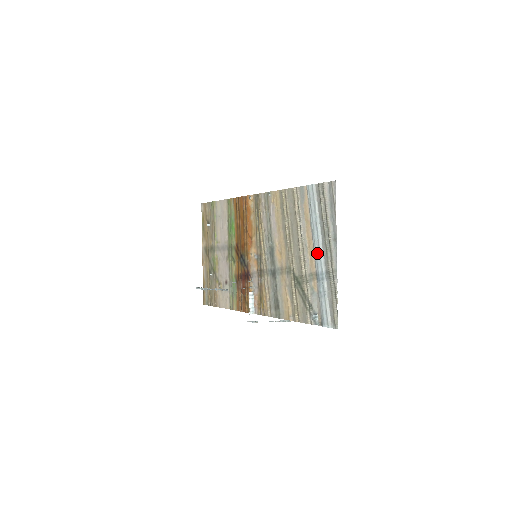
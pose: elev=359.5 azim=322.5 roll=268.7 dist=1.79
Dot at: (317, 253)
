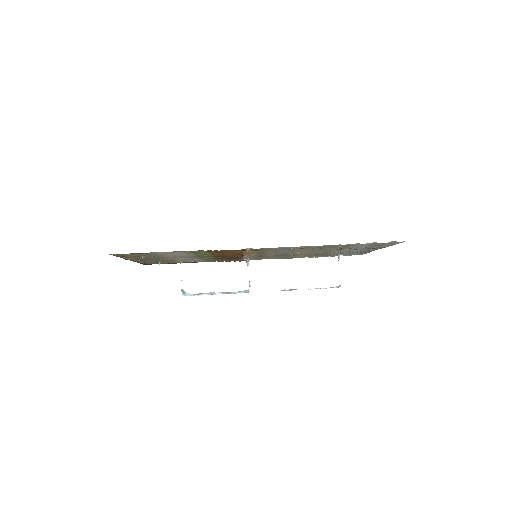
Dot at: occluded
